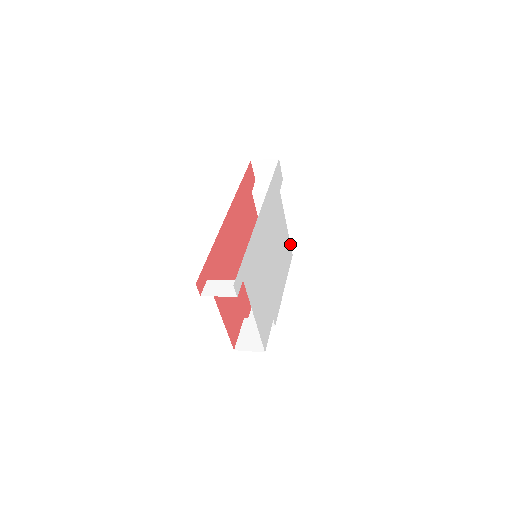
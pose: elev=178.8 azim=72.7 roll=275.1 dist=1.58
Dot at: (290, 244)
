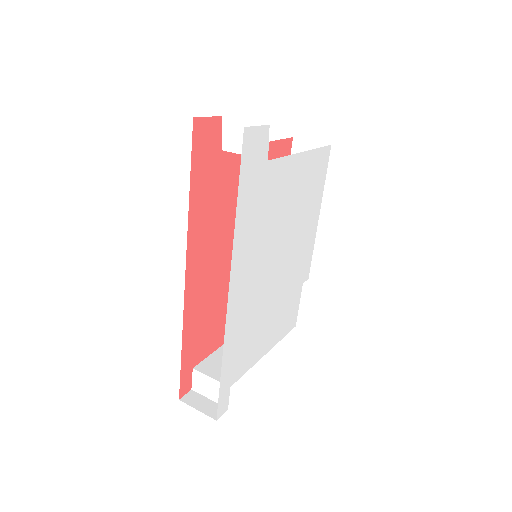
Dot at: (321, 147)
